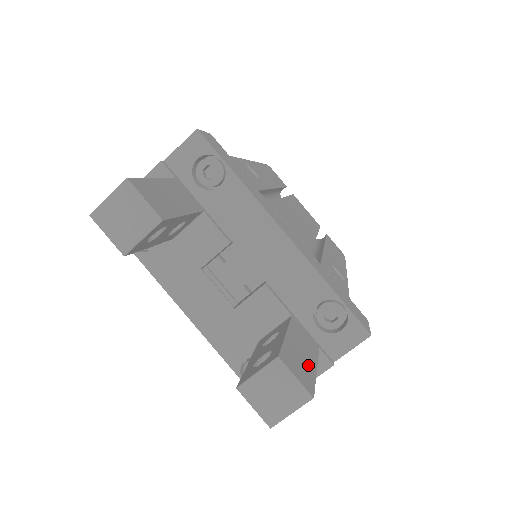
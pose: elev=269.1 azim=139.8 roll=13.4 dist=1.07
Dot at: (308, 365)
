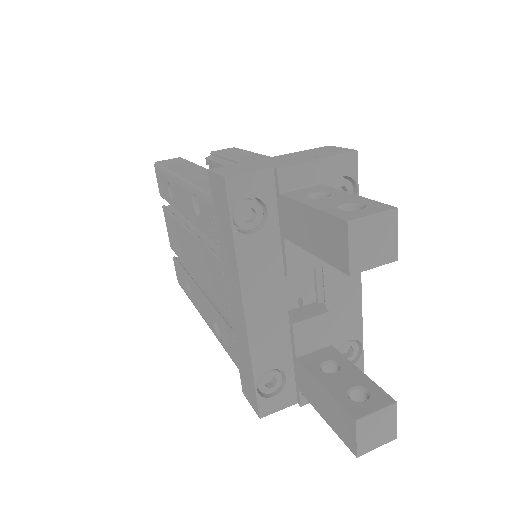
Dot at: occluded
